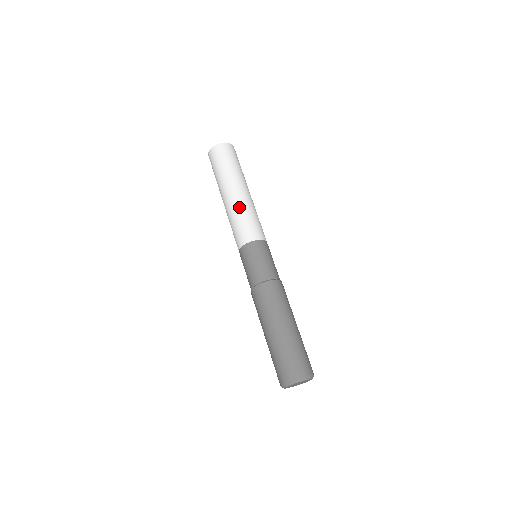
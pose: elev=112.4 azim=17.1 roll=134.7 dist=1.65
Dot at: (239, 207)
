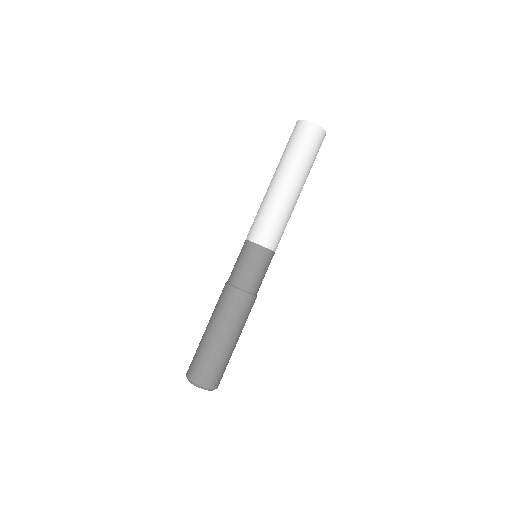
Dot at: (279, 205)
